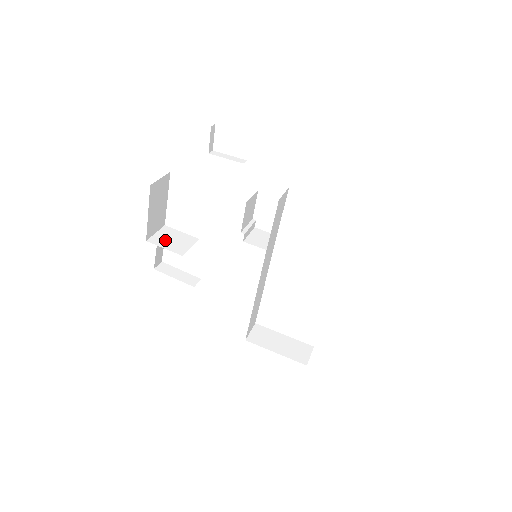
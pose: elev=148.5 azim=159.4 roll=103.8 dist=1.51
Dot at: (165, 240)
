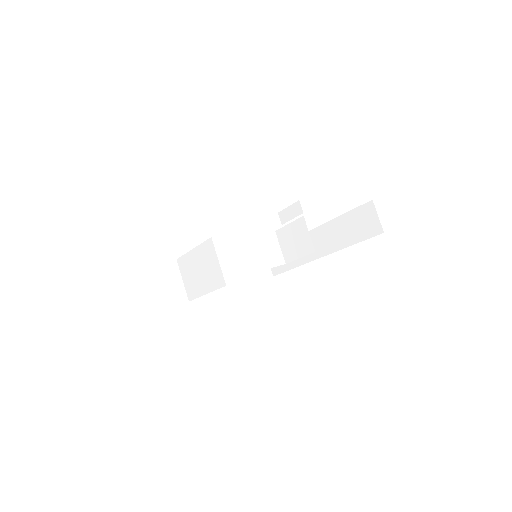
Dot at: (154, 295)
